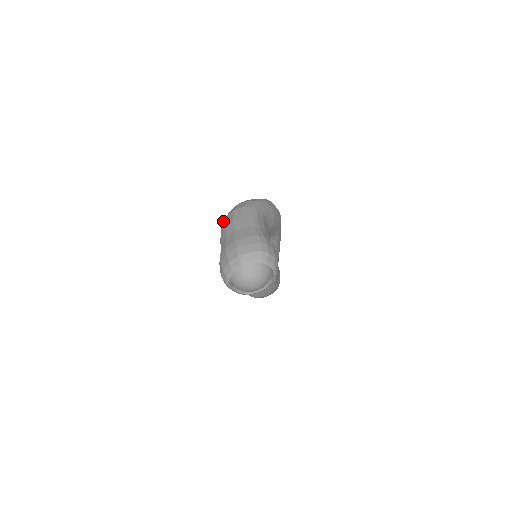
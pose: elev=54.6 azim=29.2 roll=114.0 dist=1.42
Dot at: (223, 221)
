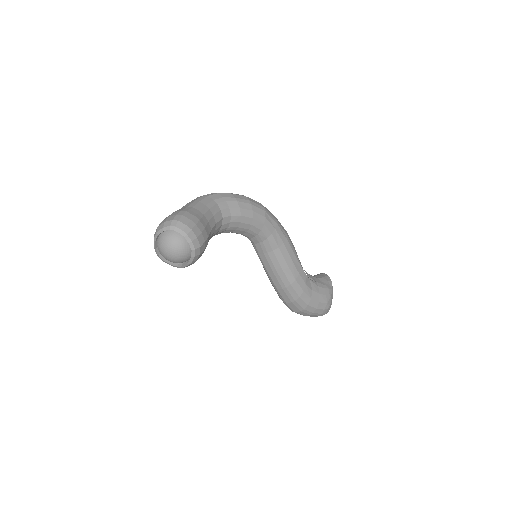
Dot at: occluded
